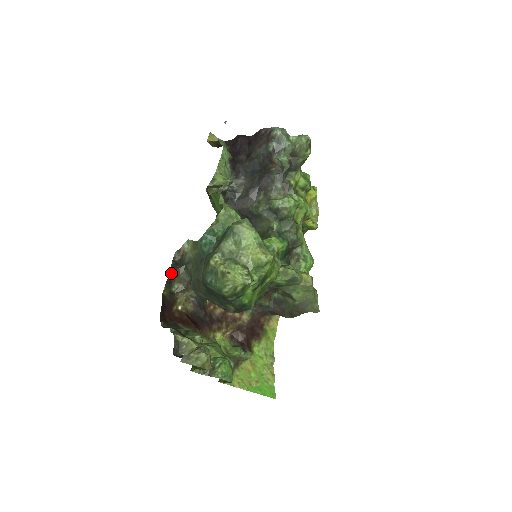
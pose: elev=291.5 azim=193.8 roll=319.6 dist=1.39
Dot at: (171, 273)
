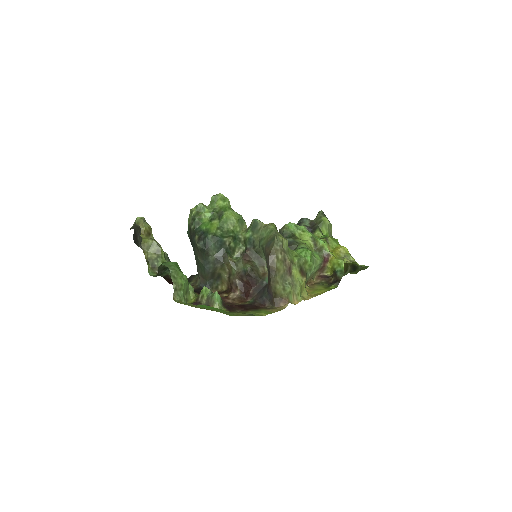
Dot at: (192, 276)
